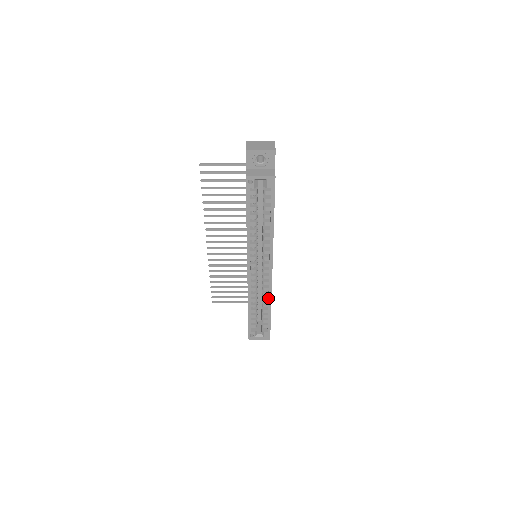
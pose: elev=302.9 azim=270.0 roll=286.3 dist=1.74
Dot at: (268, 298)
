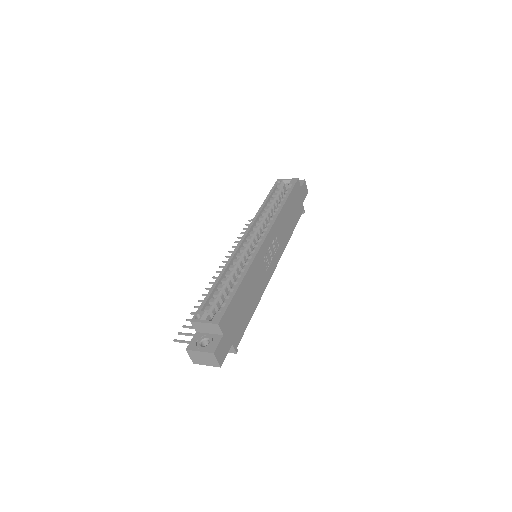
Dot at: (246, 266)
